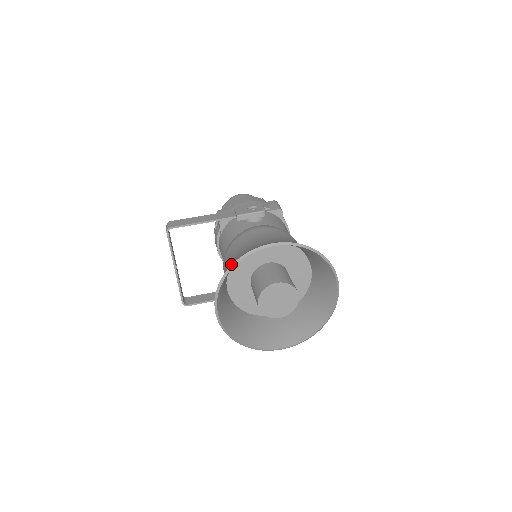
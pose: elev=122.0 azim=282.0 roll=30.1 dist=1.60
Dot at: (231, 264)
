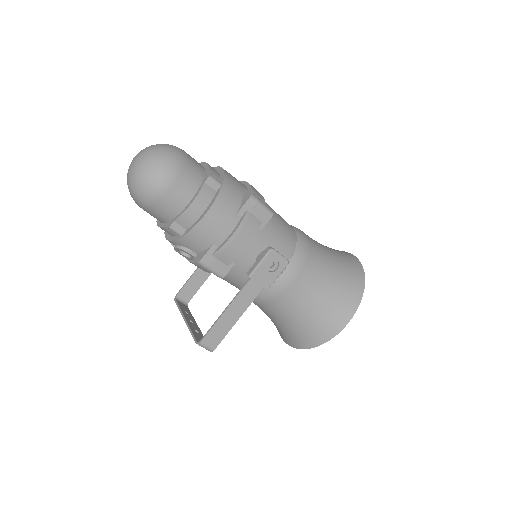
Dot at: (304, 337)
